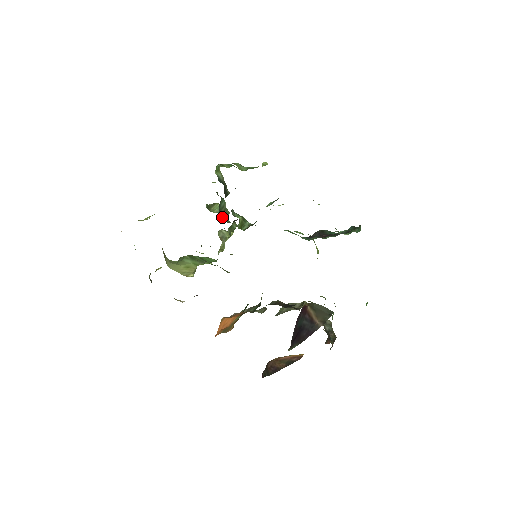
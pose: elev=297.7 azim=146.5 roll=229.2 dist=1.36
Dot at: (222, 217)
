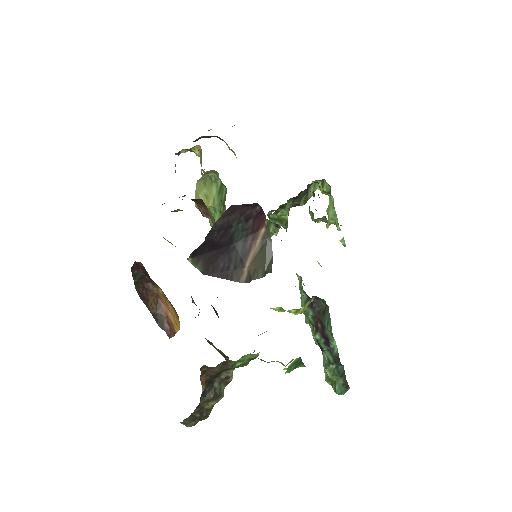
Dot at: (271, 219)
